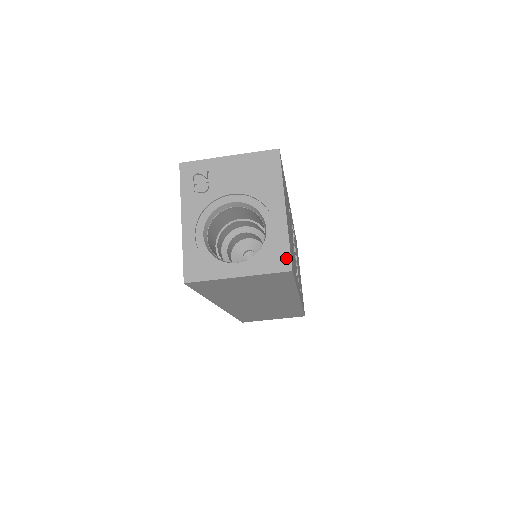
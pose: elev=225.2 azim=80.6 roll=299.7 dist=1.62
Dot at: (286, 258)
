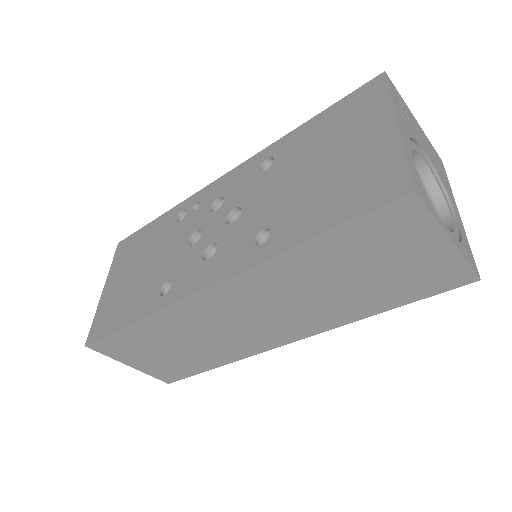
Dot at: (474, 261)
